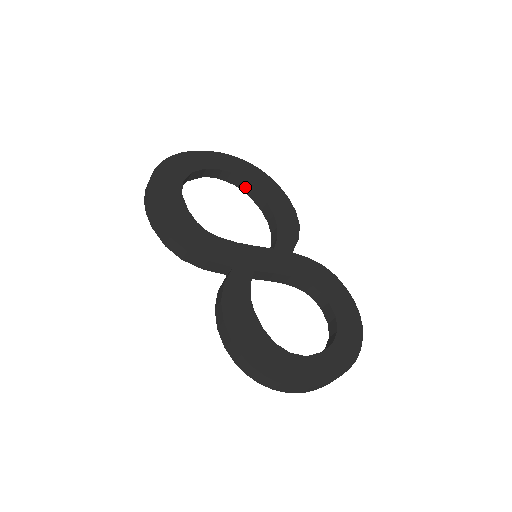
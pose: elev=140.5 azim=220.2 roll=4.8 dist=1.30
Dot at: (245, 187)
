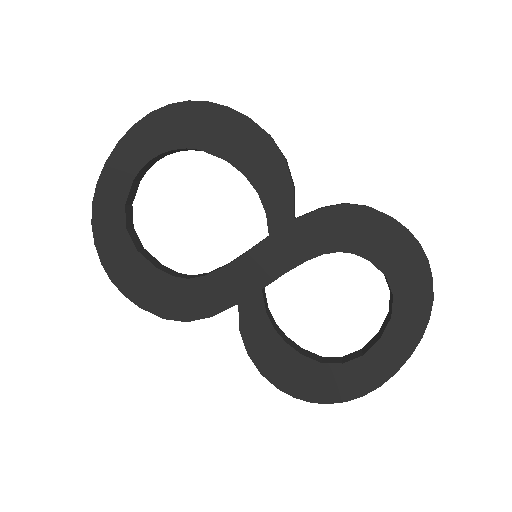
Dot at: (190, 149)
